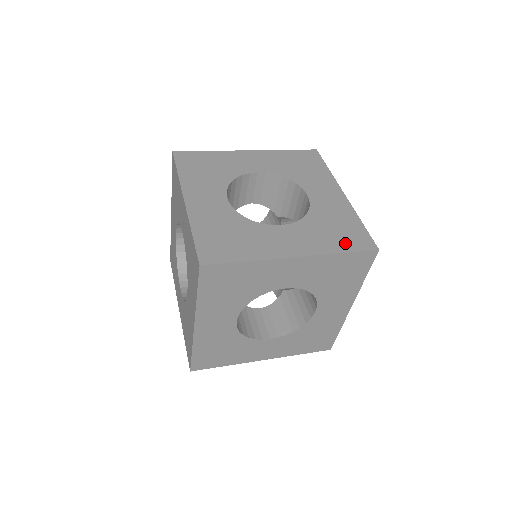
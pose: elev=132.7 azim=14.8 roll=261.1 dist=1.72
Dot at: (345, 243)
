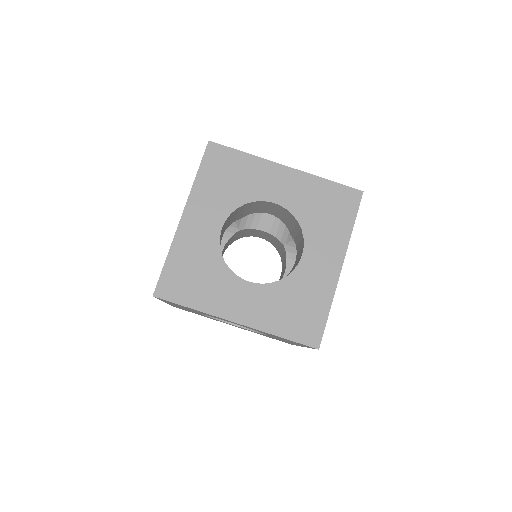
Dot at: (345, 215)
